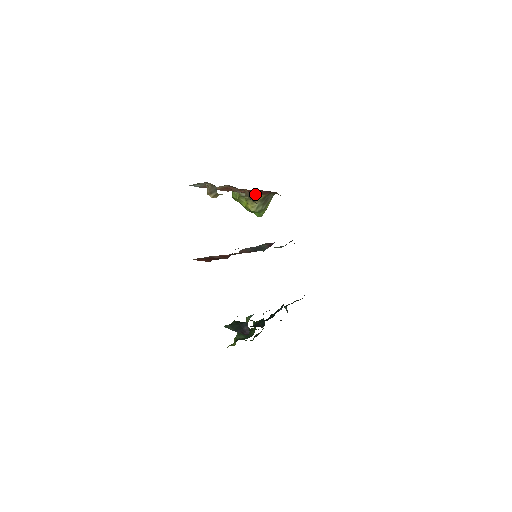
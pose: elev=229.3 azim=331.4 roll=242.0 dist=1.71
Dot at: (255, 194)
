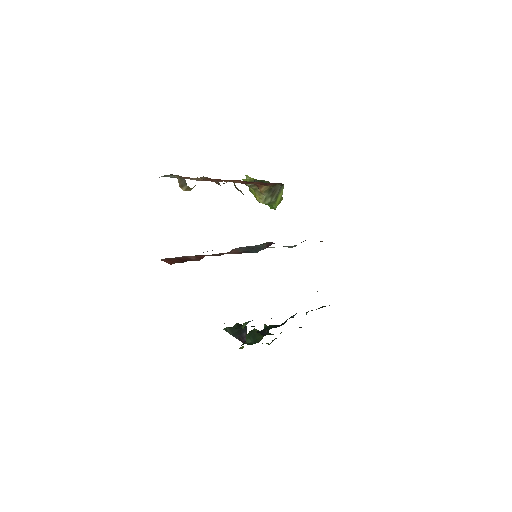
Dot at: (257, 185)
